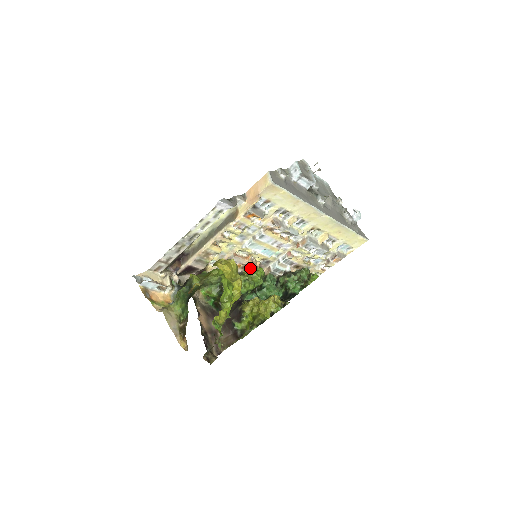
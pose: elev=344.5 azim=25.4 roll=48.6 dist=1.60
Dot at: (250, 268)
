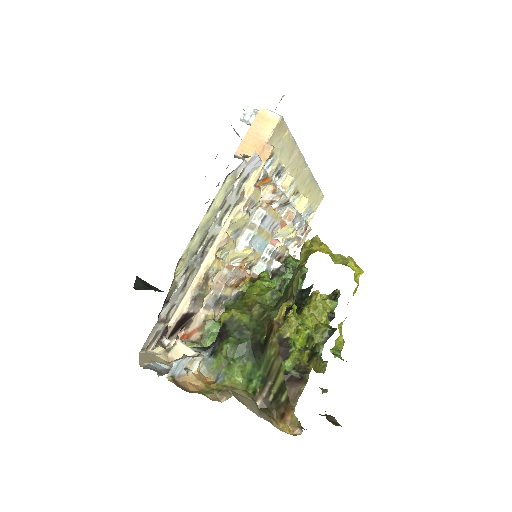
Dot at: (248, 281)
